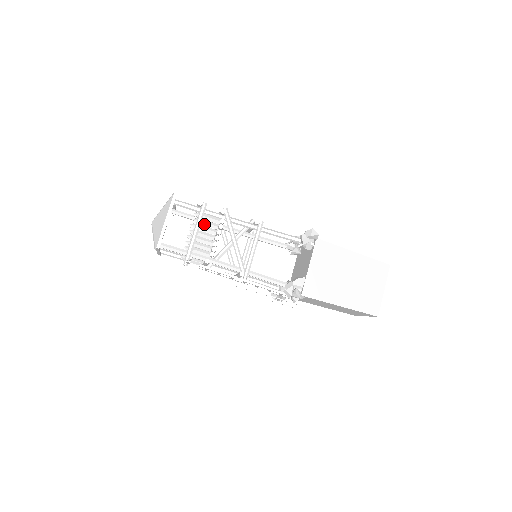
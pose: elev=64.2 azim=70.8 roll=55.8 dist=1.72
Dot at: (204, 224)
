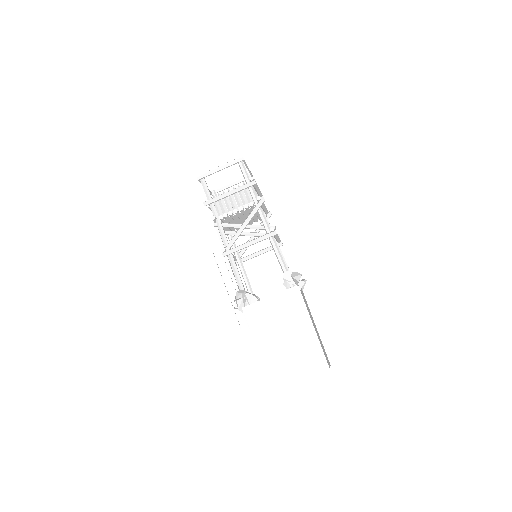
Dot at: (241, 195)
